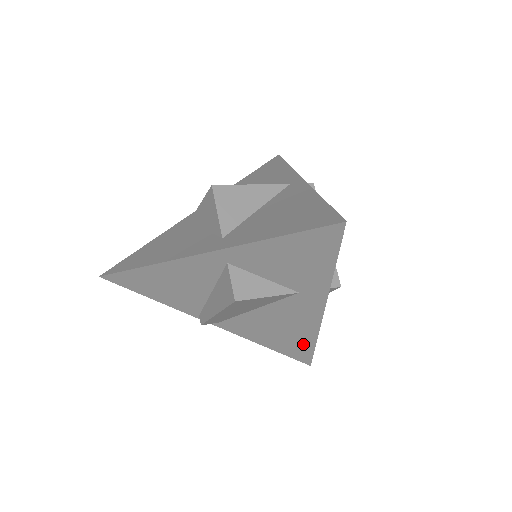
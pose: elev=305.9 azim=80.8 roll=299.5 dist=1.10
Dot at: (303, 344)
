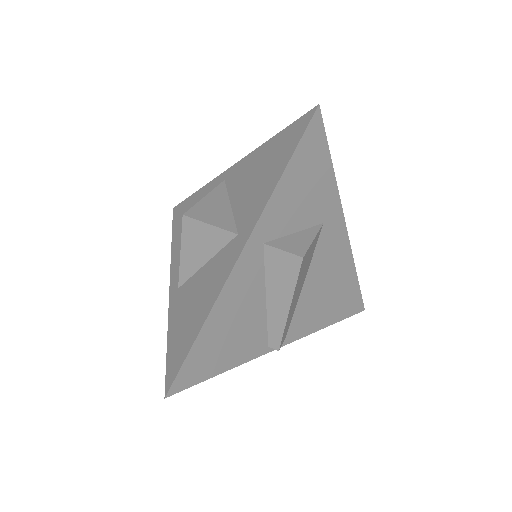
Dot at: (350, 288)
